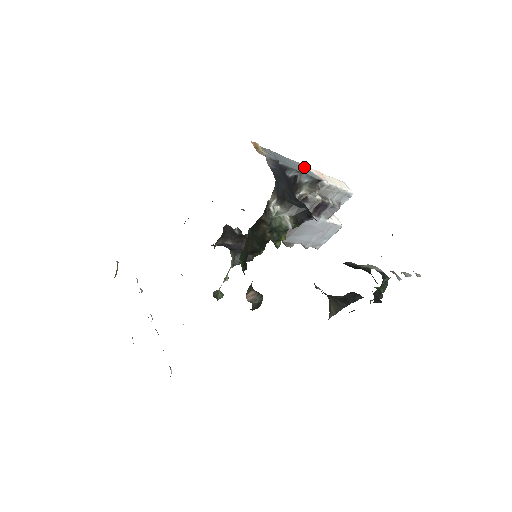
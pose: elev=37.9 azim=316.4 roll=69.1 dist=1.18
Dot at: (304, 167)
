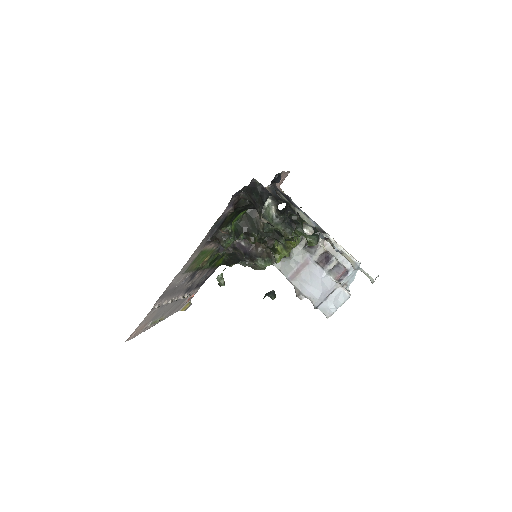
Dot at: (317, 224)
